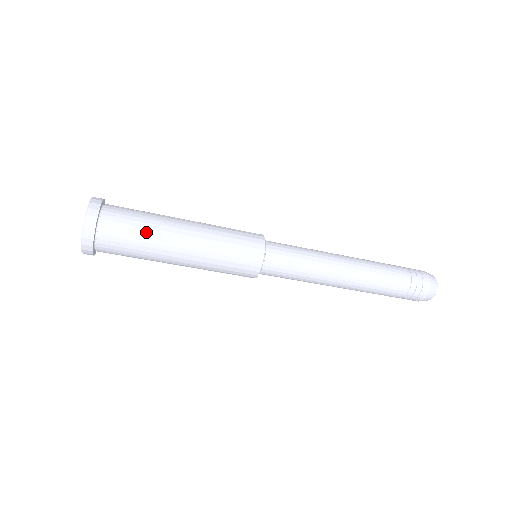
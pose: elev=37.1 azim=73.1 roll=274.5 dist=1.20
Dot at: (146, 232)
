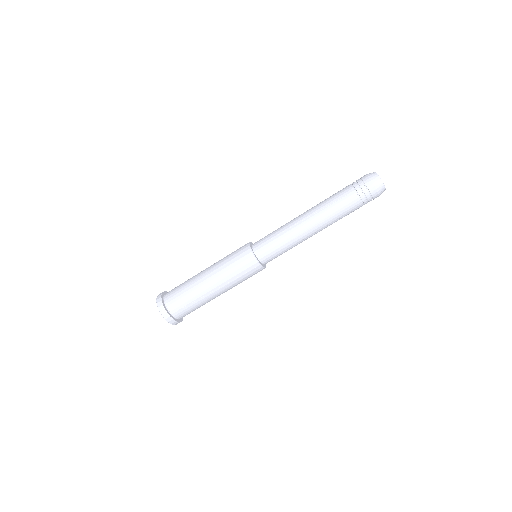
Dot at: (189, 293)
